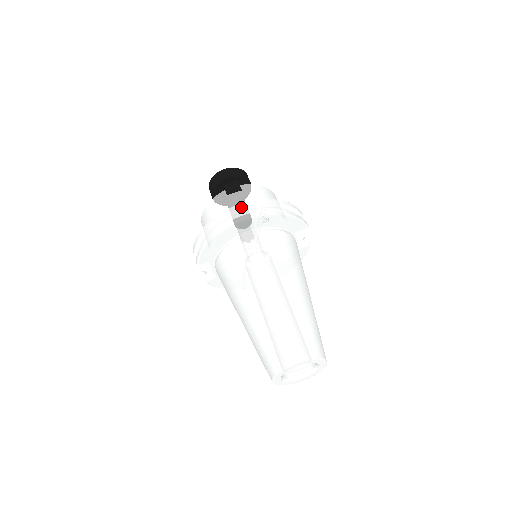
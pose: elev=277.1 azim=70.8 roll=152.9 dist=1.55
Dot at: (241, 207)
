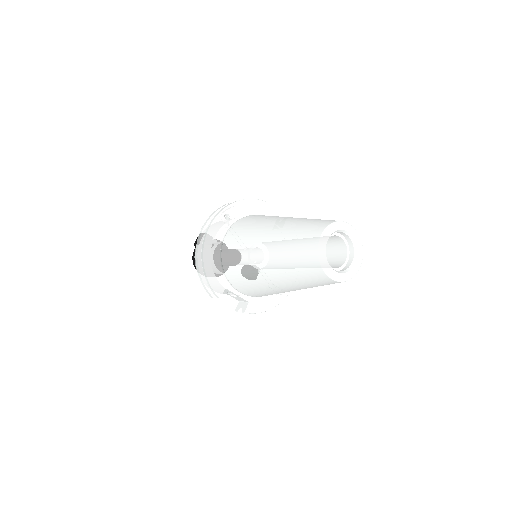
Dot at: (204, 227)
